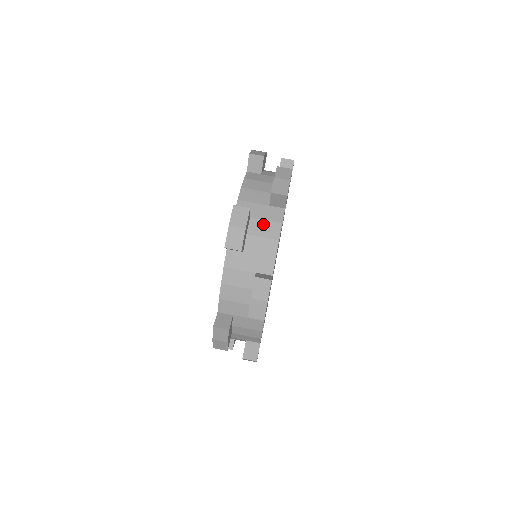
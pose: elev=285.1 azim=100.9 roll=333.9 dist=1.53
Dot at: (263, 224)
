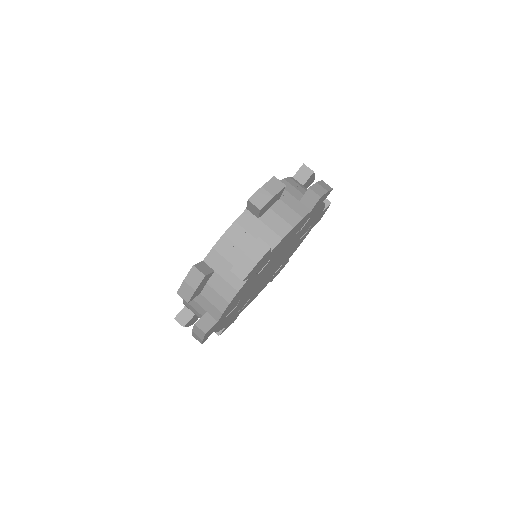
Dot at: (223, 283)
